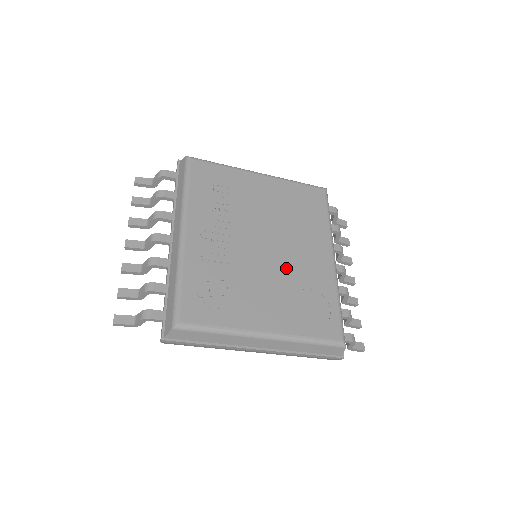
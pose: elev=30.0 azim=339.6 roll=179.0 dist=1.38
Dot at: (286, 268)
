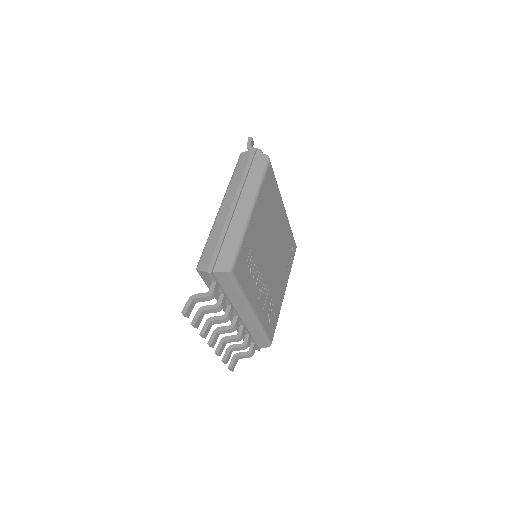
Dot at: (279, 251)
